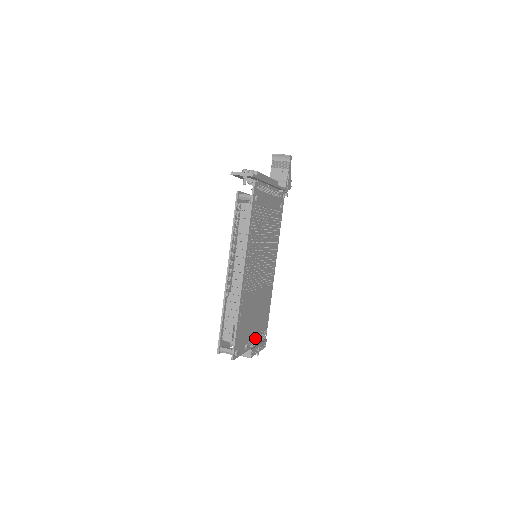
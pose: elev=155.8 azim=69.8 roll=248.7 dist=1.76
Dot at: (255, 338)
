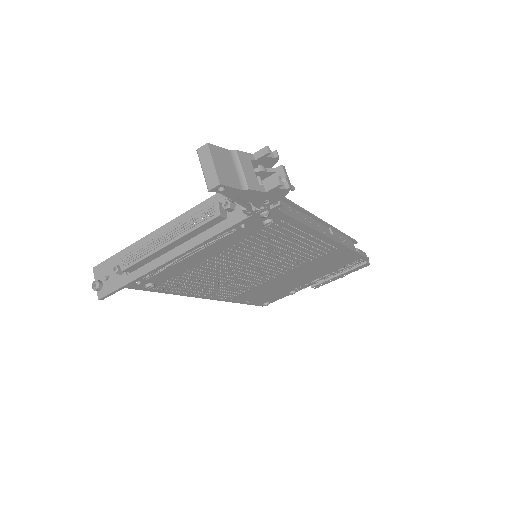
Dot at: (322, 277)
